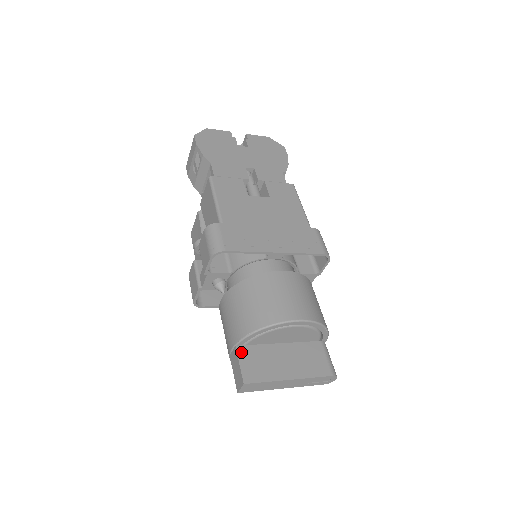
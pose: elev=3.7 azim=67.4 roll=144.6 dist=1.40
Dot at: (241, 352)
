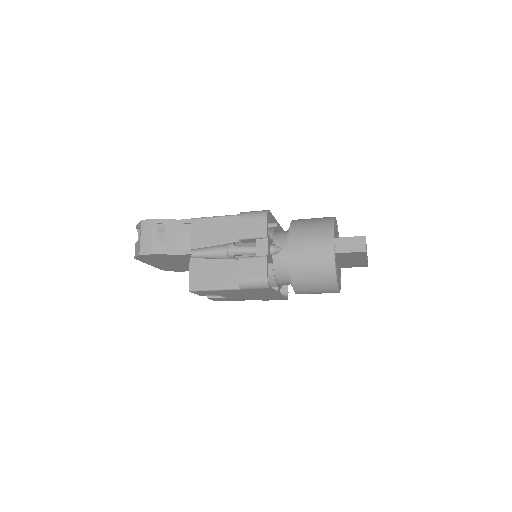
Dot at: (340, 238)
